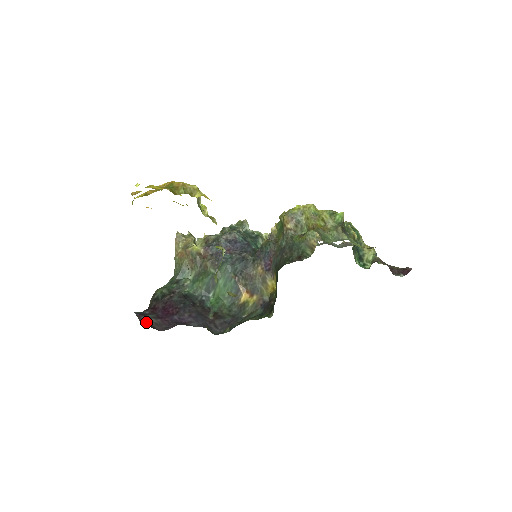
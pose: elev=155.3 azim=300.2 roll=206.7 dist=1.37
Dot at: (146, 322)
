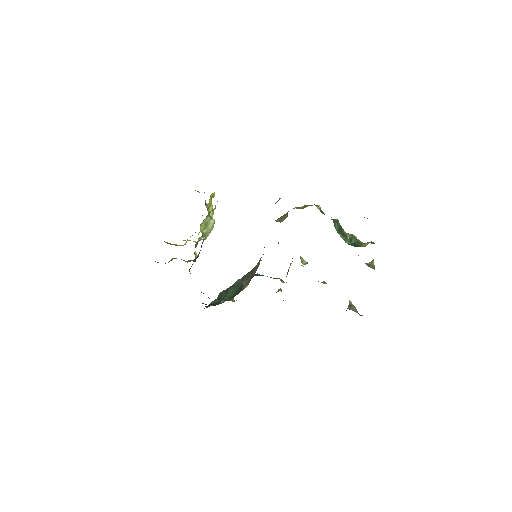
Dot at: occluded
